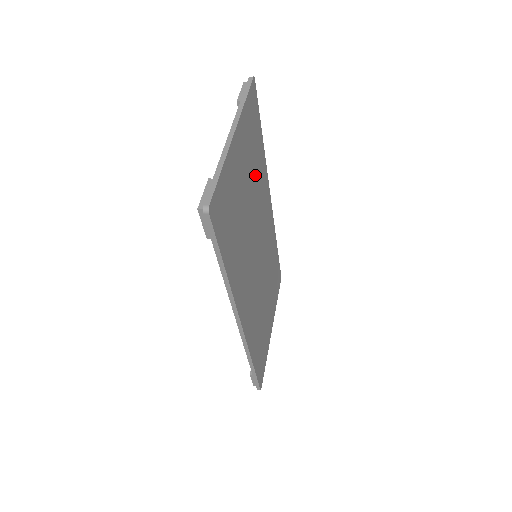
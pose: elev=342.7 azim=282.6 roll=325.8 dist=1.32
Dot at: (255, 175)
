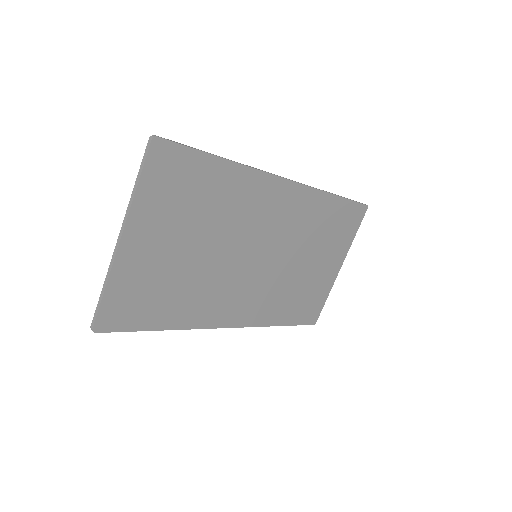
Dot at: (211, 210)
